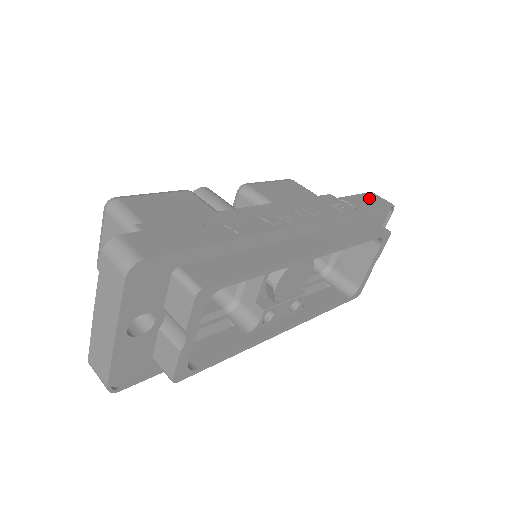
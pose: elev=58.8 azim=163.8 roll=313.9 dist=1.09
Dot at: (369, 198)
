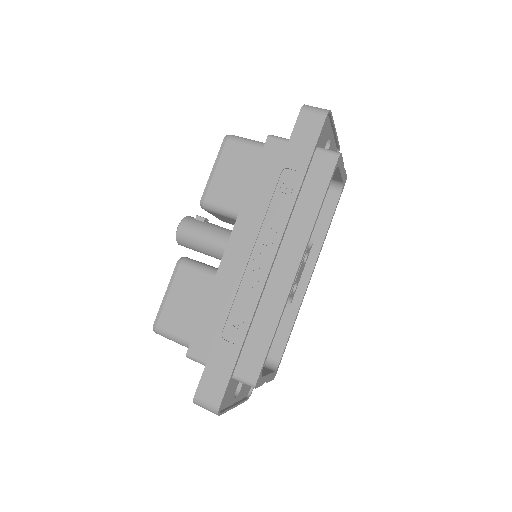
Dot at: (302, 131)
